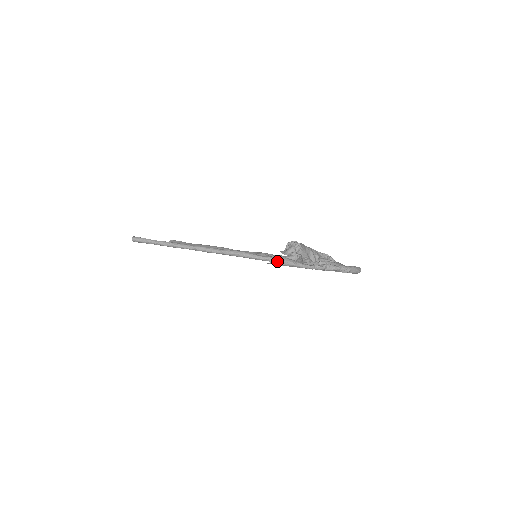
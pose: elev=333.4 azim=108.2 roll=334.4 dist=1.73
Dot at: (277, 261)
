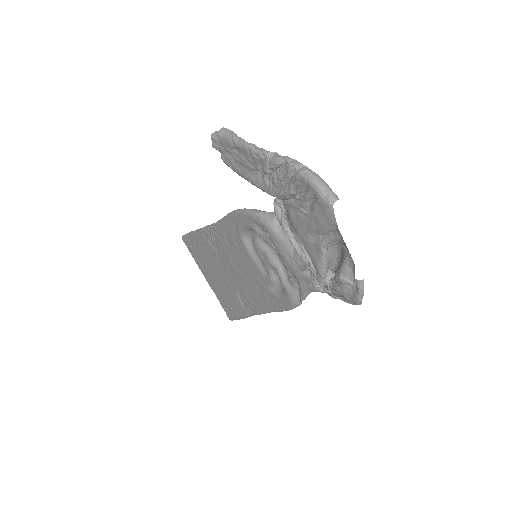
Dot at: occluded
